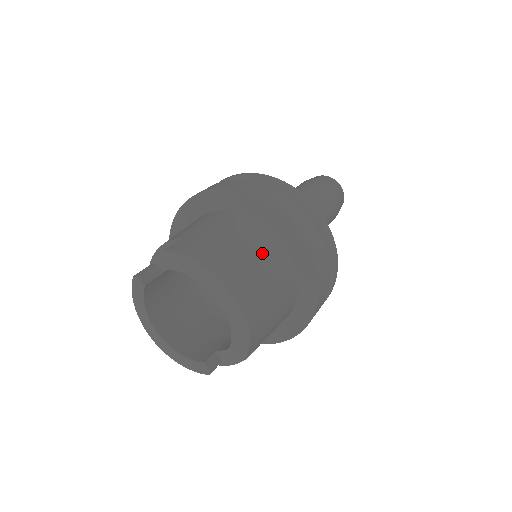
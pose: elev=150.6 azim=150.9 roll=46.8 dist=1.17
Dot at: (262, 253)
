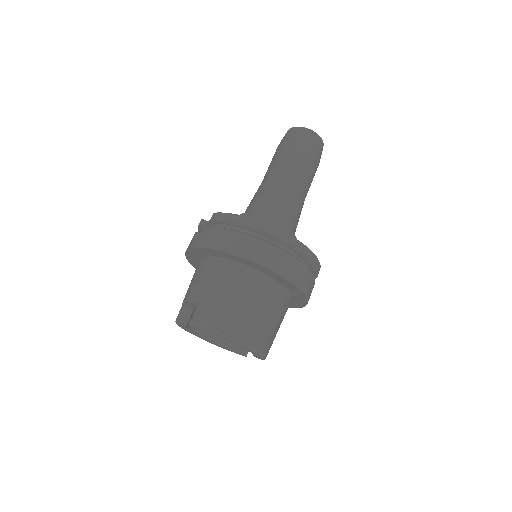
Dot at: (258, 298)
